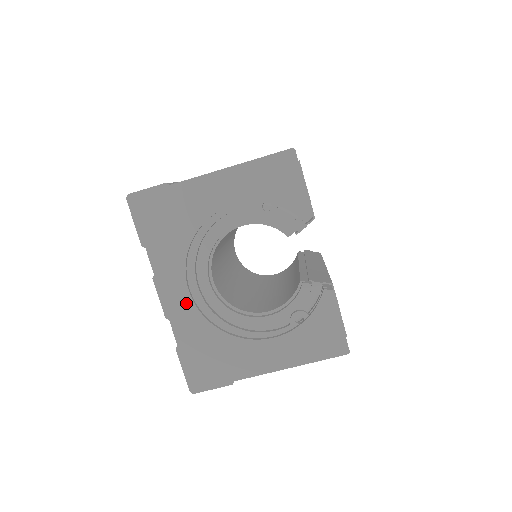
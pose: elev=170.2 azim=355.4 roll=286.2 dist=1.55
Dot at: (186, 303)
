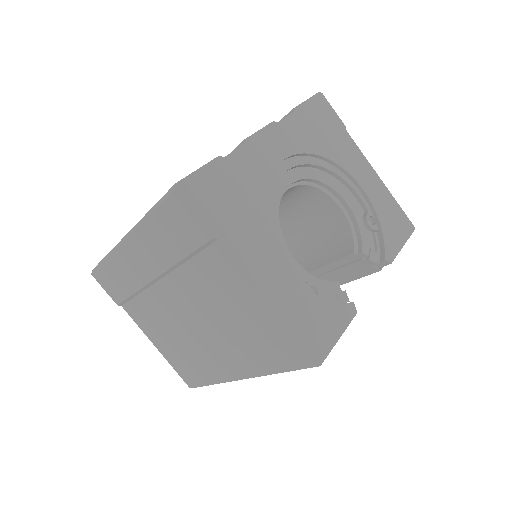
Dot at: (270, 160)
